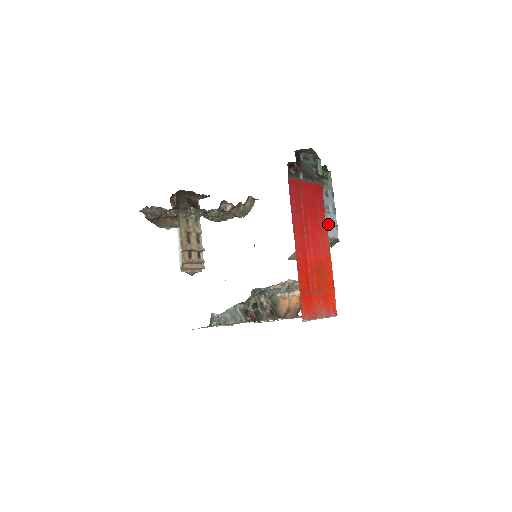
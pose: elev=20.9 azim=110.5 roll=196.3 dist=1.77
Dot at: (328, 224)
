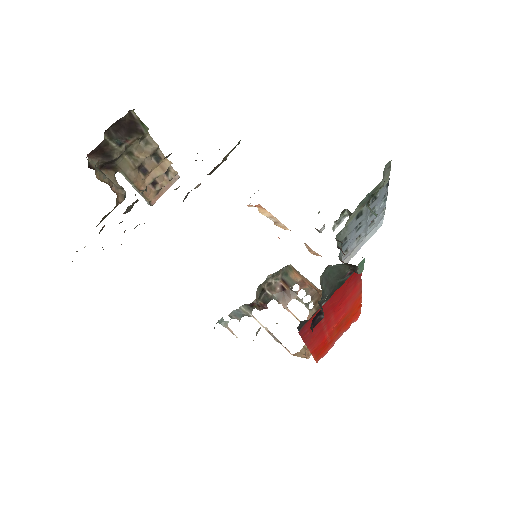
Dot at: (369, 225)
